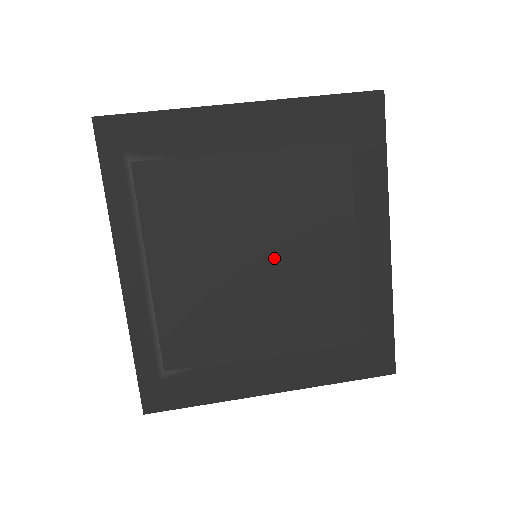
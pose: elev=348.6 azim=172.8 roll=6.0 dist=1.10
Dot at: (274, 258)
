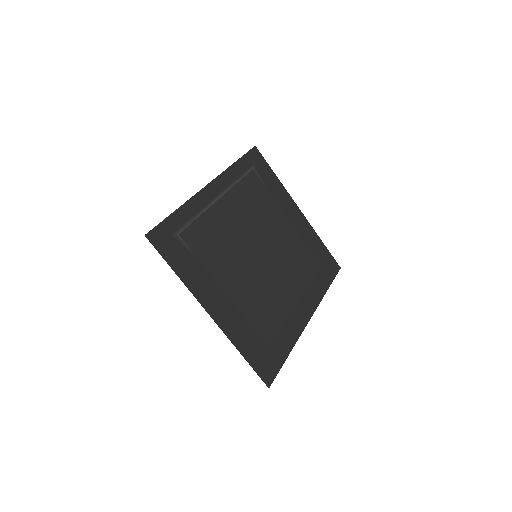
Dot at: (266, 263)
